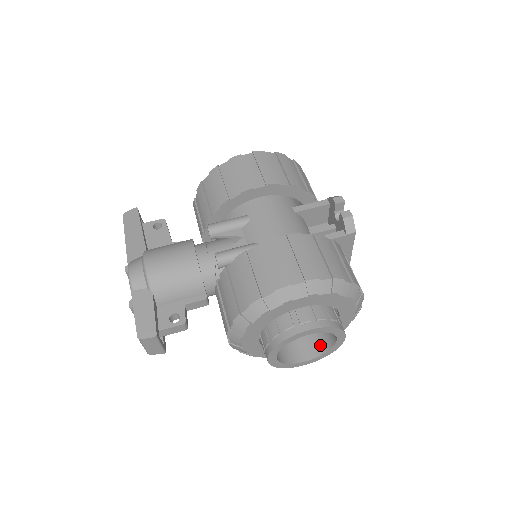
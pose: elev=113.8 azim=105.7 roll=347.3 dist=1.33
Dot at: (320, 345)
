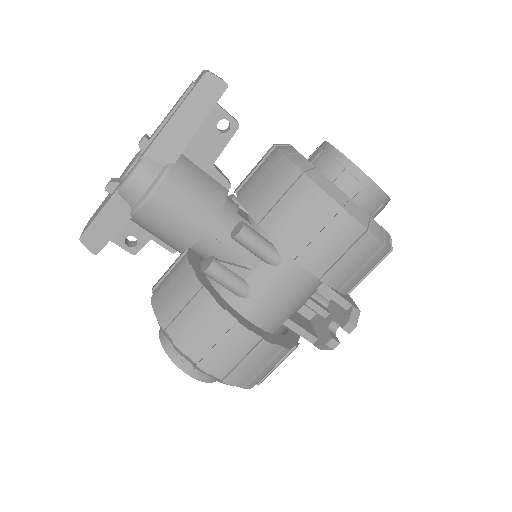
Dot at: occluded
